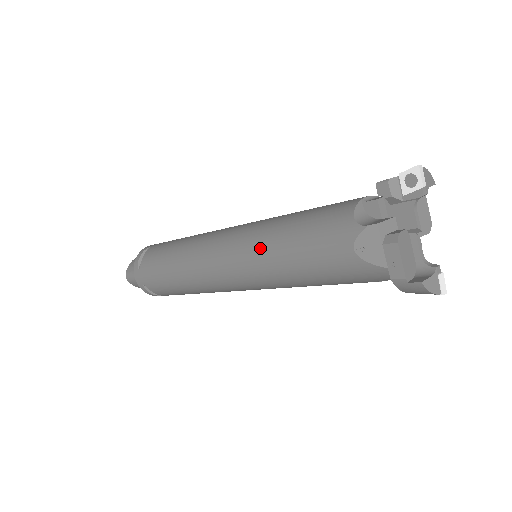
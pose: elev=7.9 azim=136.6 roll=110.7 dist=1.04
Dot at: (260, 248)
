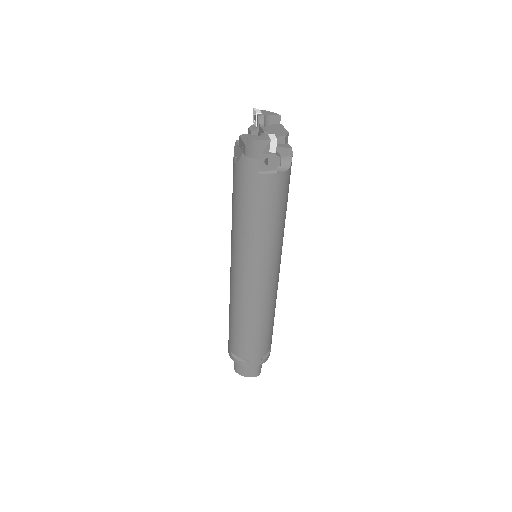
Dot at: occluded
